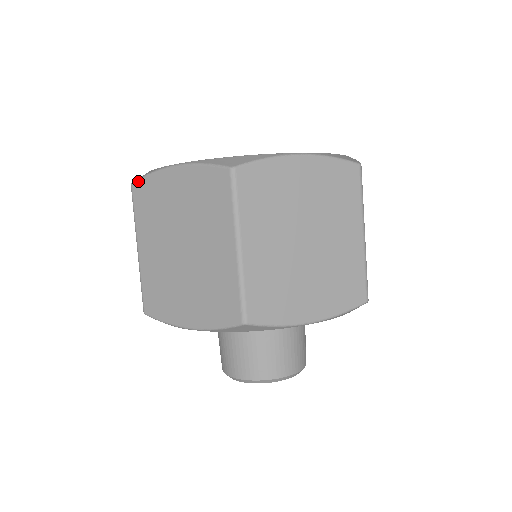
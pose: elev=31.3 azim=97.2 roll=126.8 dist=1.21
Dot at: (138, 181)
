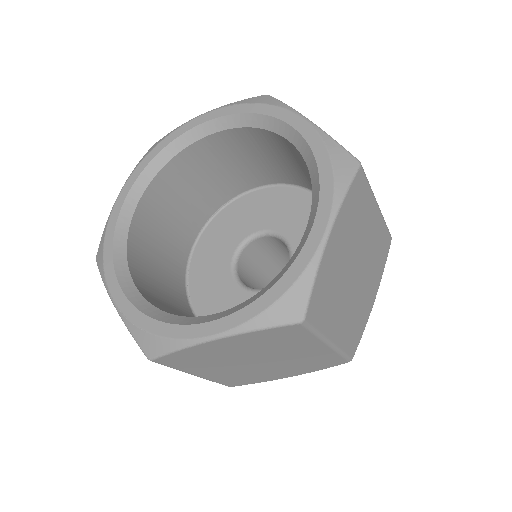
Dot at: (98, 267)
